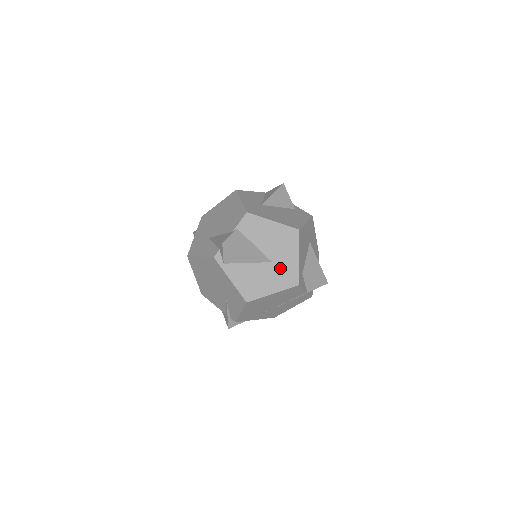
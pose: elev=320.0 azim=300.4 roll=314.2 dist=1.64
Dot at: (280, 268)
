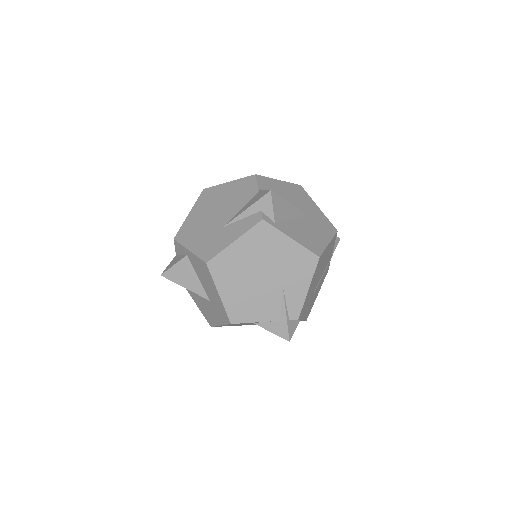
Dot at: (315, 219)
